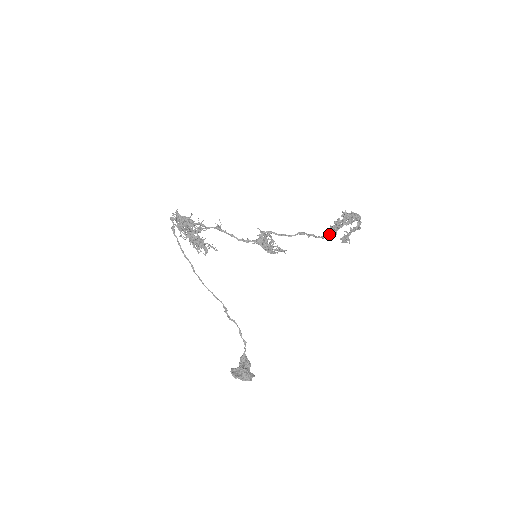
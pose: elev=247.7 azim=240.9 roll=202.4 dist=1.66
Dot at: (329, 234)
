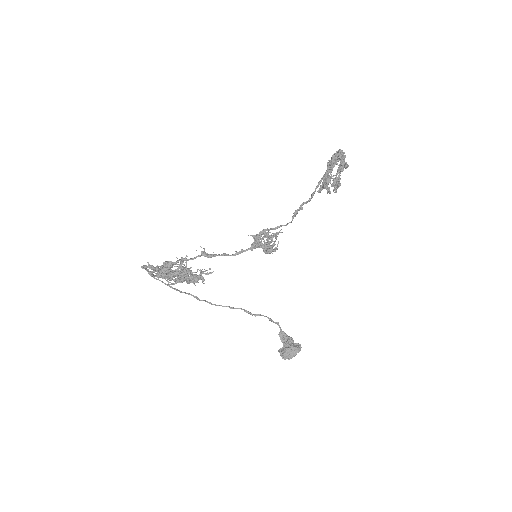
Dot at: (317, 187)
